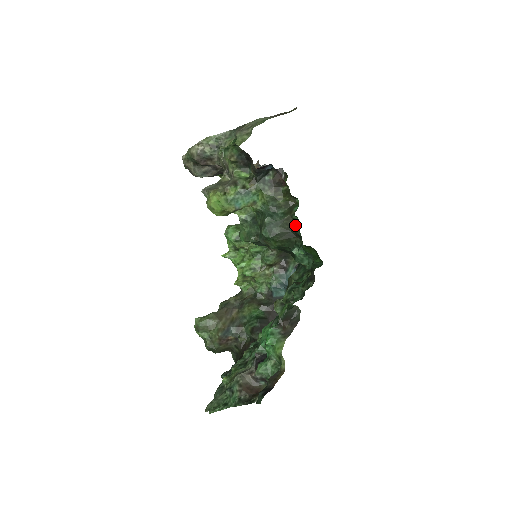
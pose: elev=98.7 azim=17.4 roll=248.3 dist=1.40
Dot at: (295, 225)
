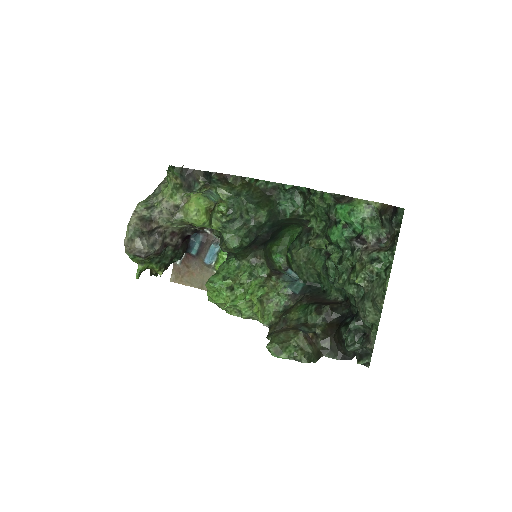
Dot at: (264, 187)
